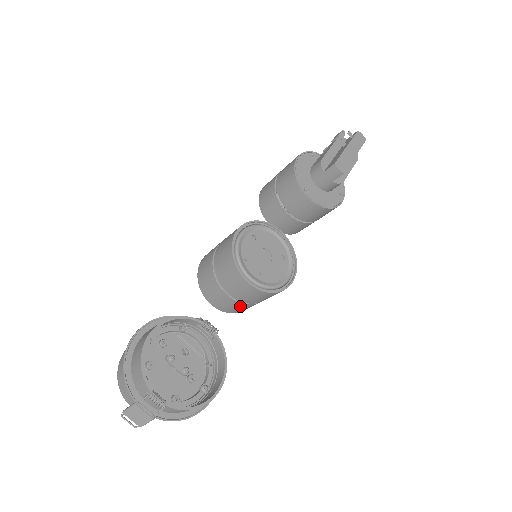
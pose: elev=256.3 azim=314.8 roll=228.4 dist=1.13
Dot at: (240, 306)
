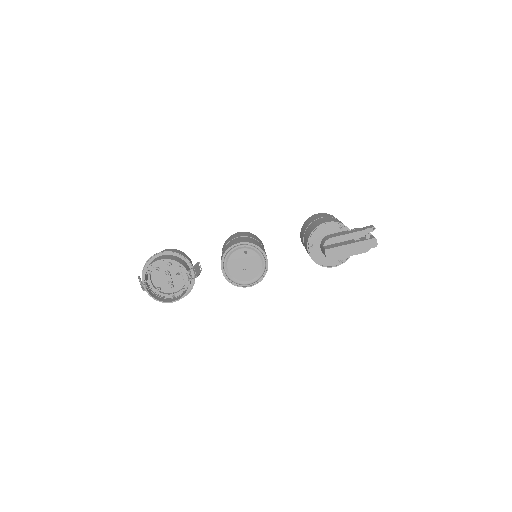
Dot at: occluded
